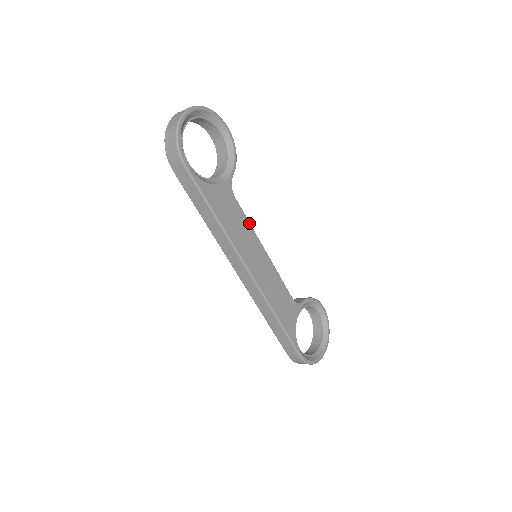
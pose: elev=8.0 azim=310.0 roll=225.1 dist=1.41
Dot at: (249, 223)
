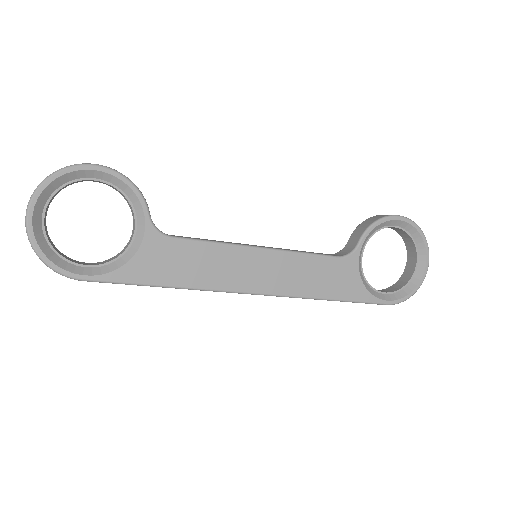
Dot at: (214, 244)
